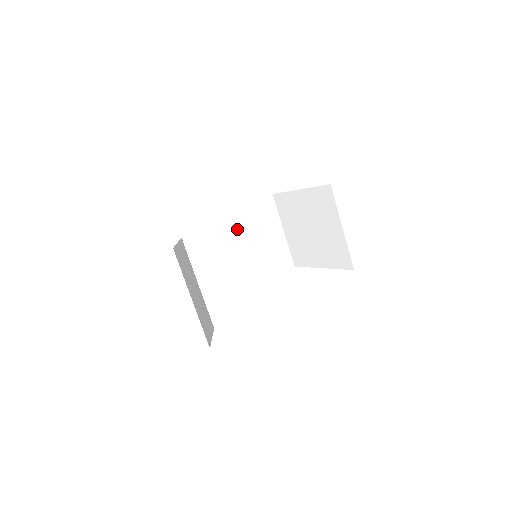
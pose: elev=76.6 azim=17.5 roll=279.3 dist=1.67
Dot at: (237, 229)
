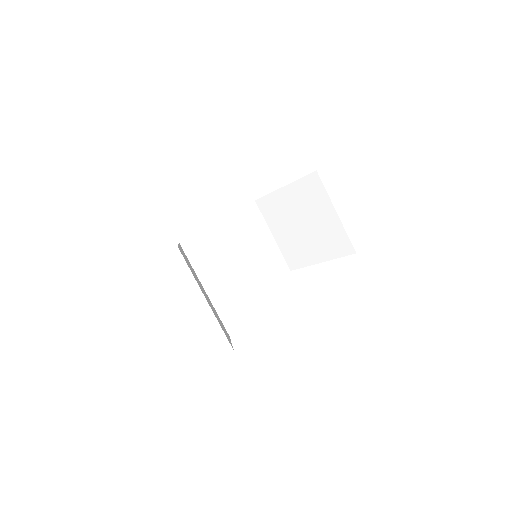
Dot at: (228, 238)
